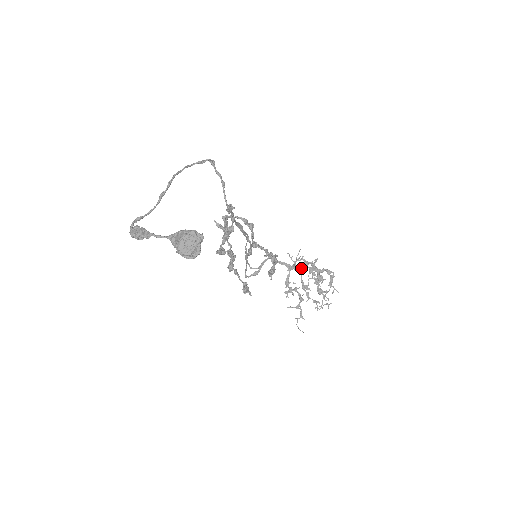
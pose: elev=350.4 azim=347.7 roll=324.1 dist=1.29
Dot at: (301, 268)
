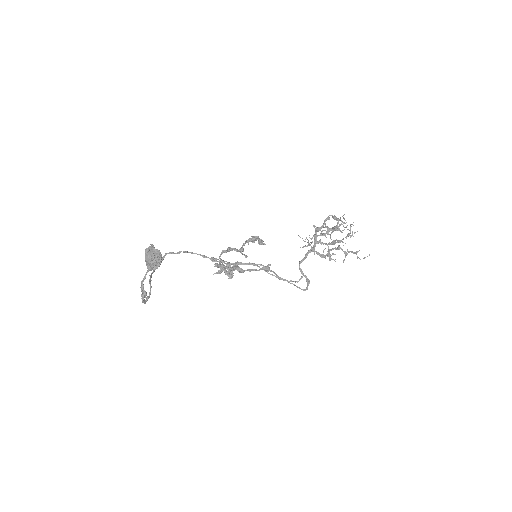
Dot at: (317, 241)
